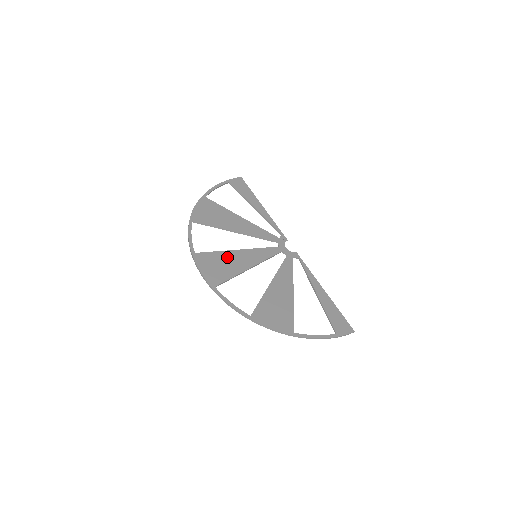
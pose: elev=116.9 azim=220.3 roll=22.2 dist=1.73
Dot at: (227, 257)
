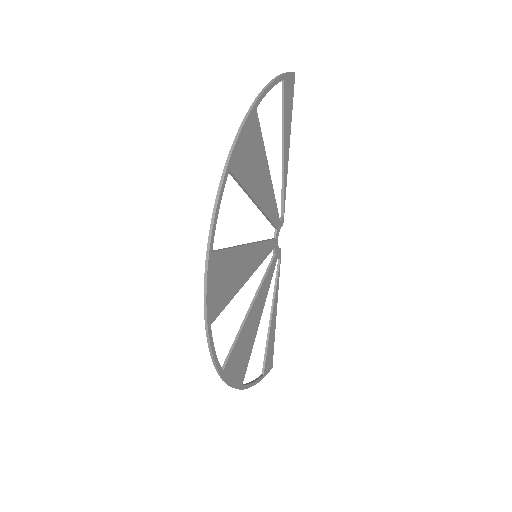
Dot at: (236, 261)
